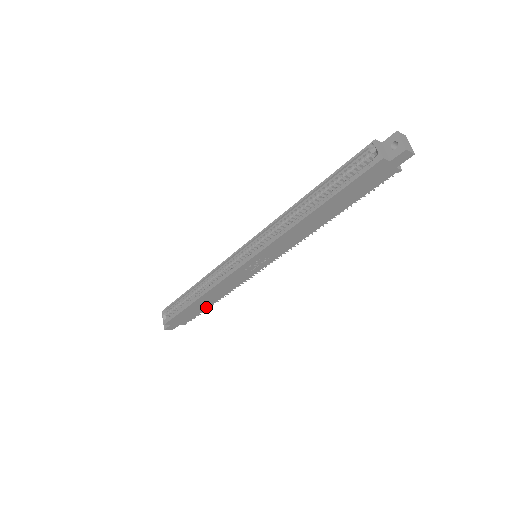
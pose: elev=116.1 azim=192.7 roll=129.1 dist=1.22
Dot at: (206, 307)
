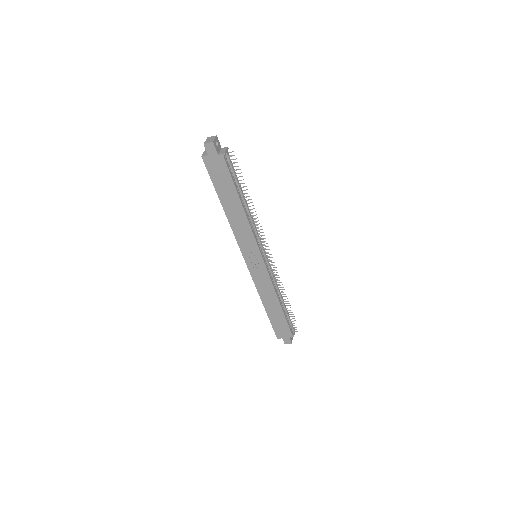
Dot at: (282, 313)
